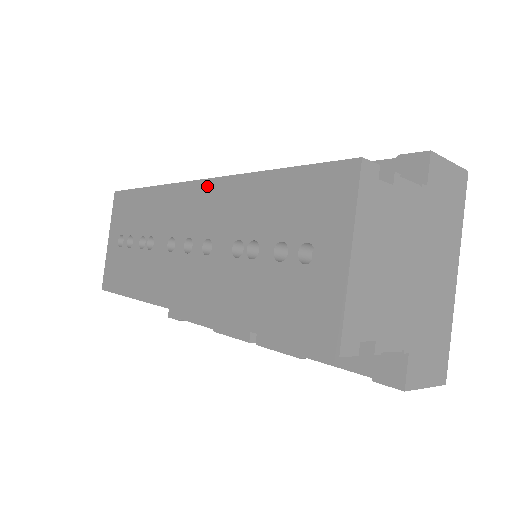
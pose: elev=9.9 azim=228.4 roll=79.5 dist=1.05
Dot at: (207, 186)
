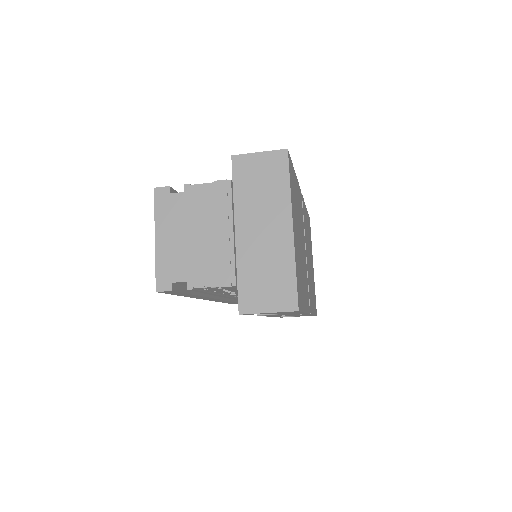
Dot at: occluded
